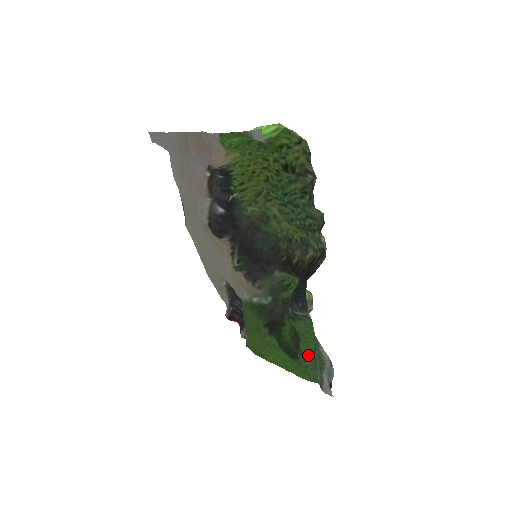
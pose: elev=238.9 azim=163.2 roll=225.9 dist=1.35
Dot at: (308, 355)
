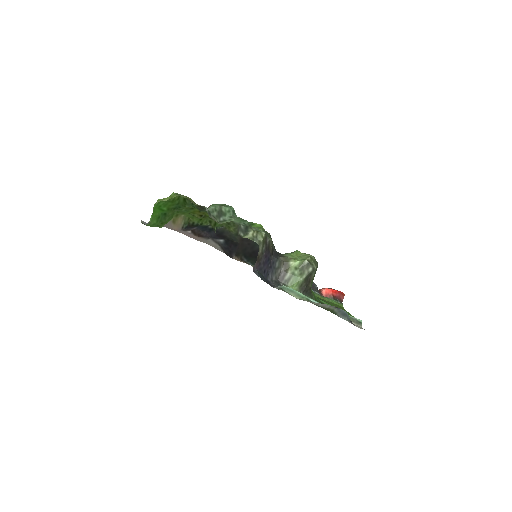
Dot at: occluded
